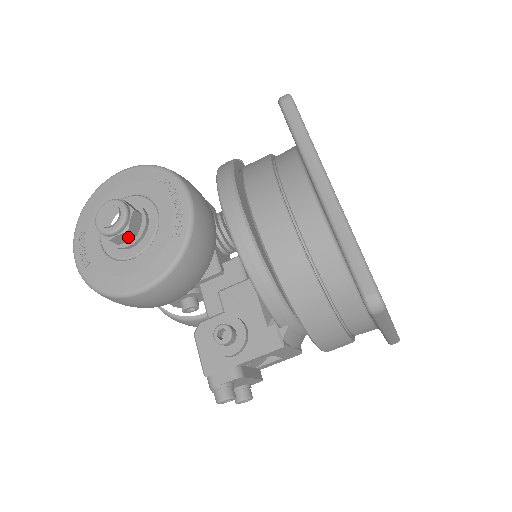
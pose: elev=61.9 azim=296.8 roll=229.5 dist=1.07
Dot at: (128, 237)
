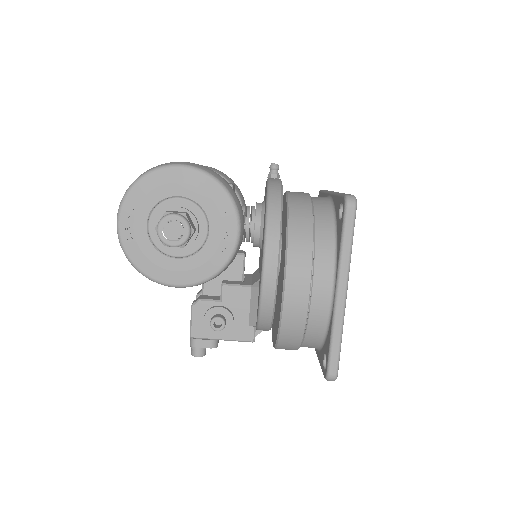
Dot at: occluded
